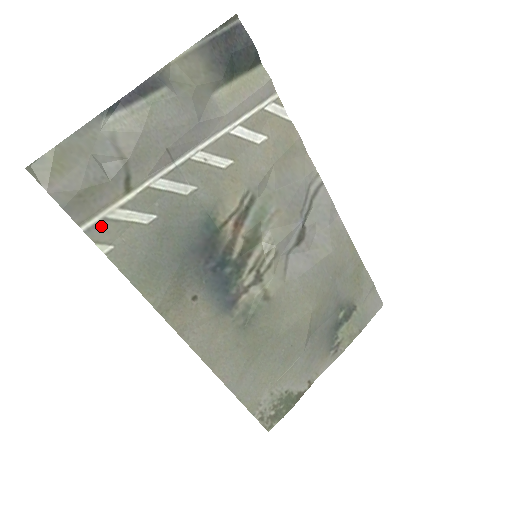
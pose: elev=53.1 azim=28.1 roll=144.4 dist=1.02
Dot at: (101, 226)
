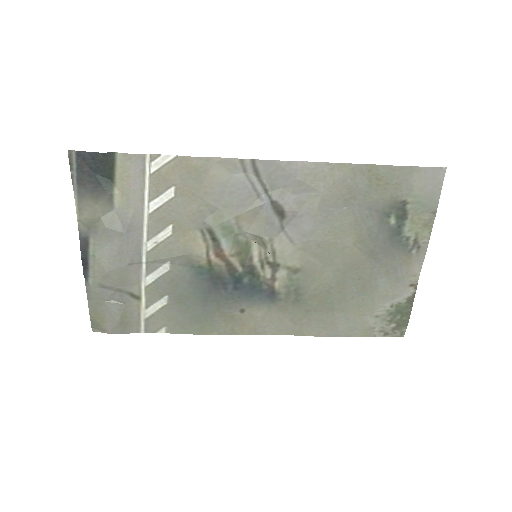
Dot at: (148, 324)
